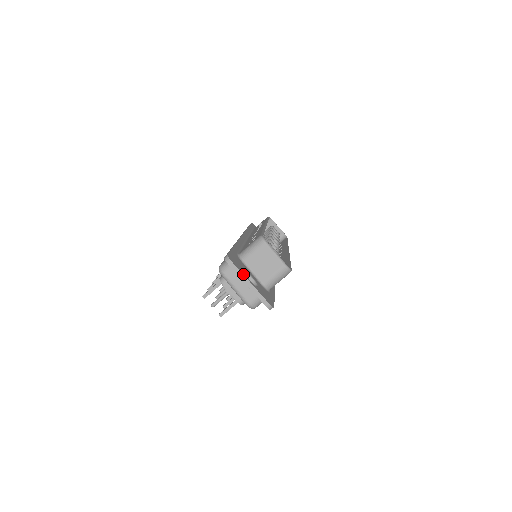
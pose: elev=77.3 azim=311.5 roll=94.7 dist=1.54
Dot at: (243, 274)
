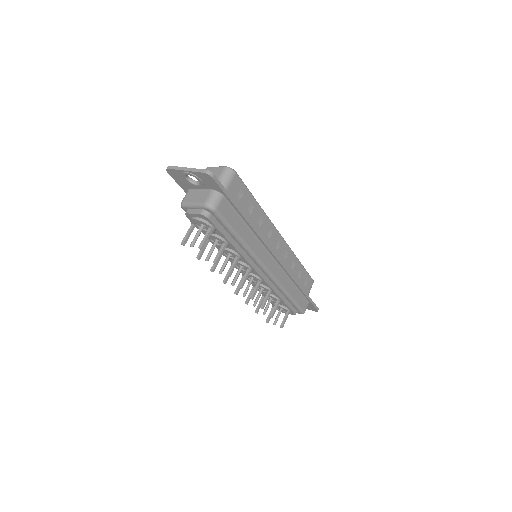
Dot at: (180, 167)
